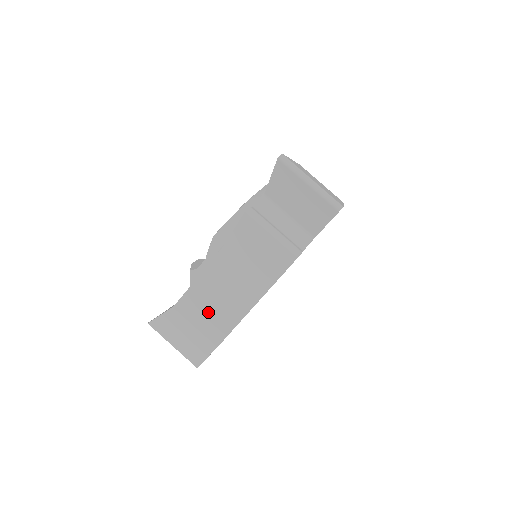
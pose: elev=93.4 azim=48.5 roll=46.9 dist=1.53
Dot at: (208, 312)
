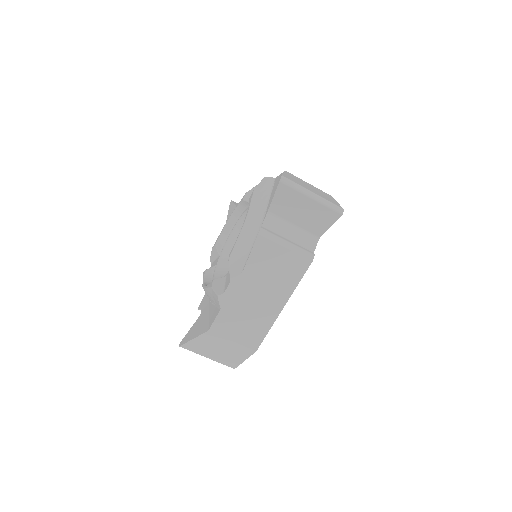
Dot at: (242, 326)
